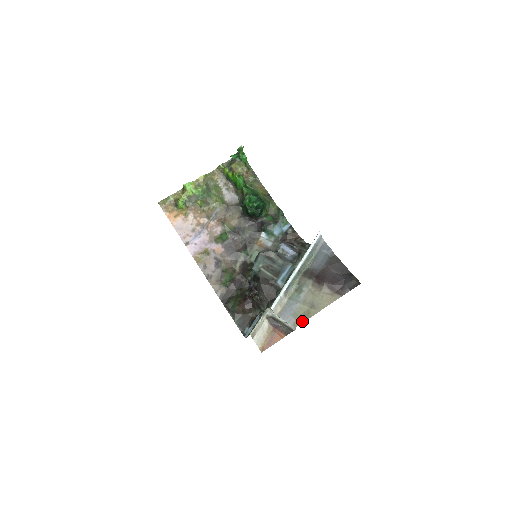
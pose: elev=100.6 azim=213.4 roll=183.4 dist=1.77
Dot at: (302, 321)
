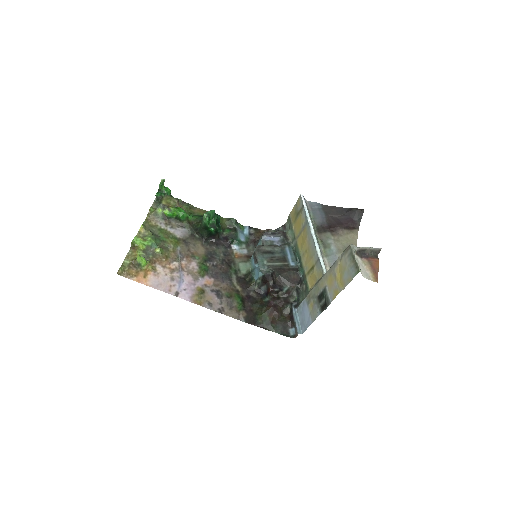
Dot at: occluded
